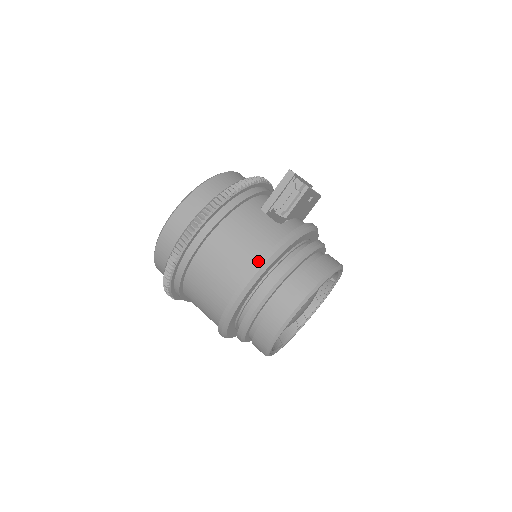
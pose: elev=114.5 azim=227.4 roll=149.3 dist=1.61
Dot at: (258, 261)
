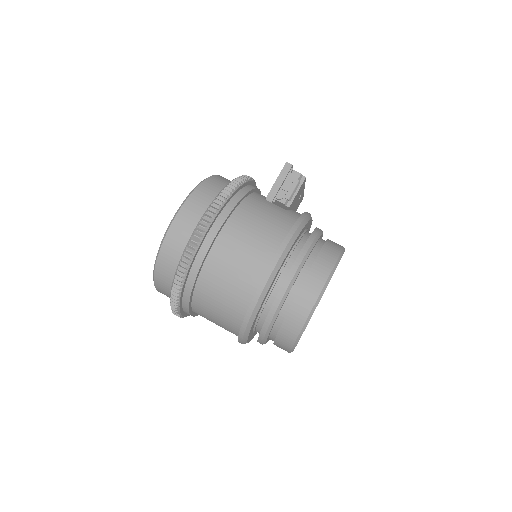
Dot at: (282, 239)
